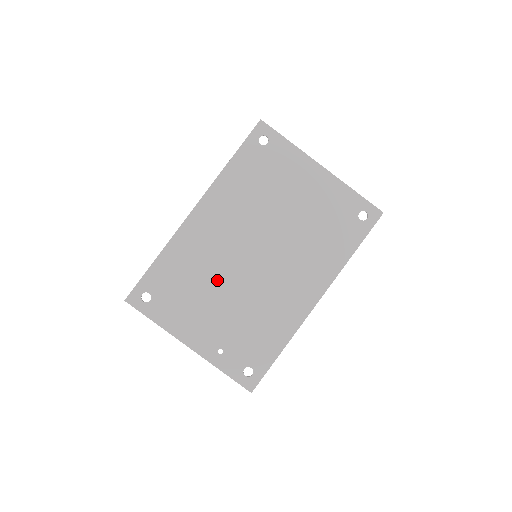
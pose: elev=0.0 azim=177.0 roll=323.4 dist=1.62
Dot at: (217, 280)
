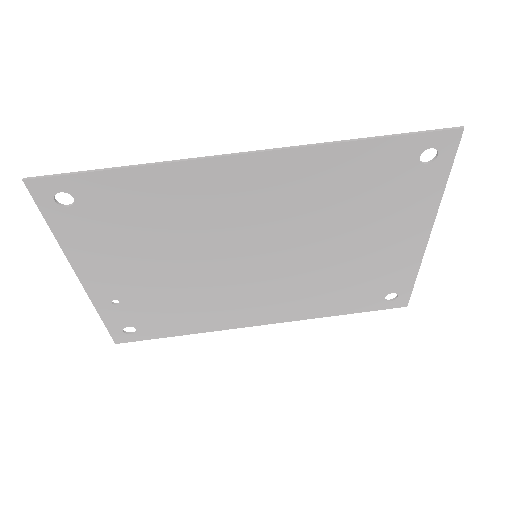
Dot at: (185, 247)
